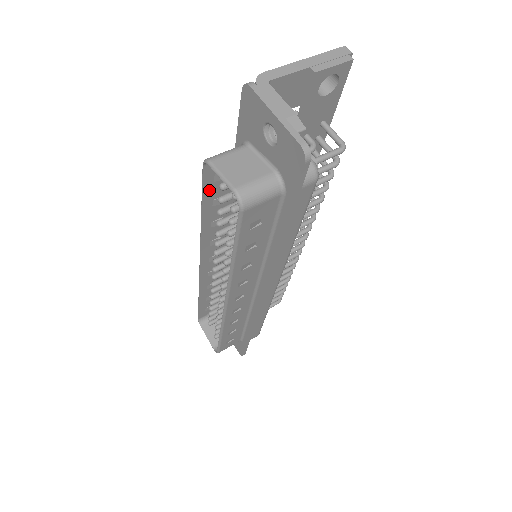
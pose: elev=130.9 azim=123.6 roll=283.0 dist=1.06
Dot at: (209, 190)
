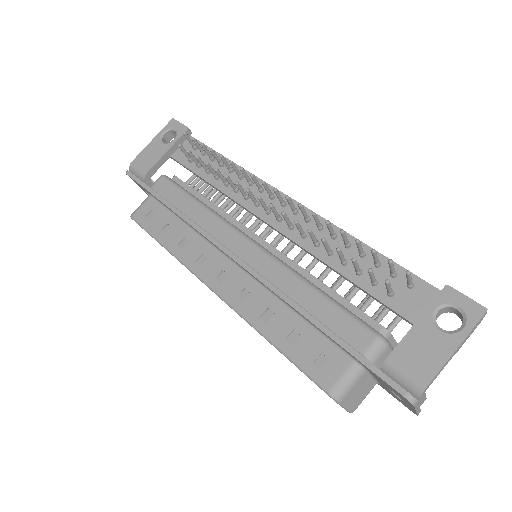
Dot at: (303, 362)
